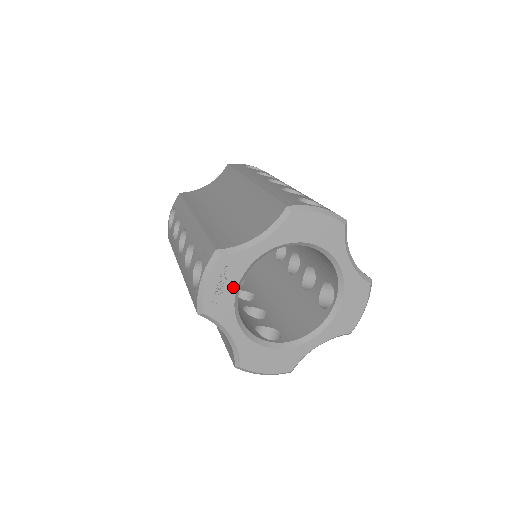
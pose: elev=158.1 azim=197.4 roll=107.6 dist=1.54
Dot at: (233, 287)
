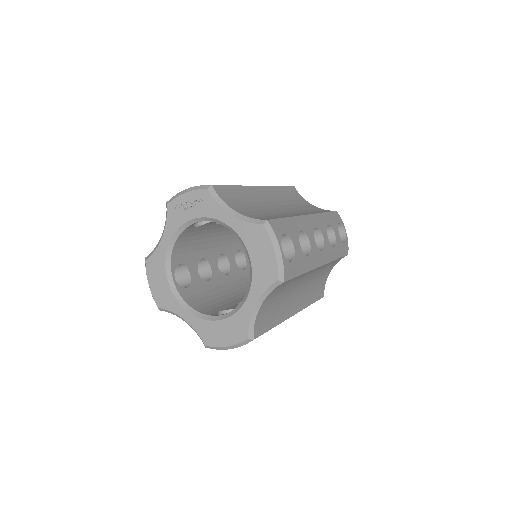
Dot at: (193, 215)
